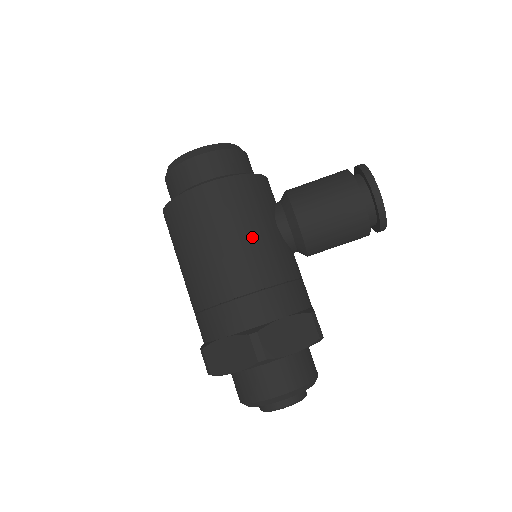
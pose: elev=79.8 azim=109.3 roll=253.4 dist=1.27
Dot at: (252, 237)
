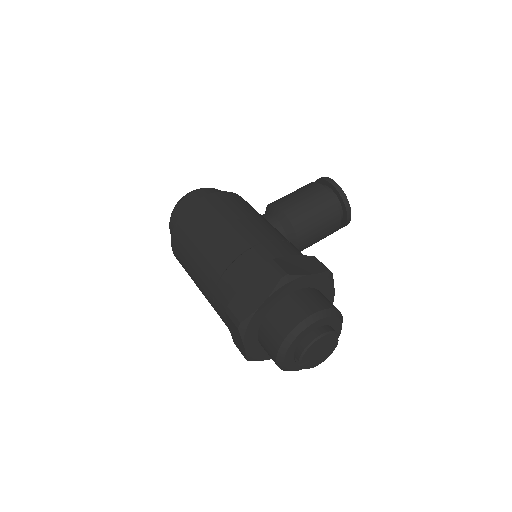
Dot at: (249, 217)
